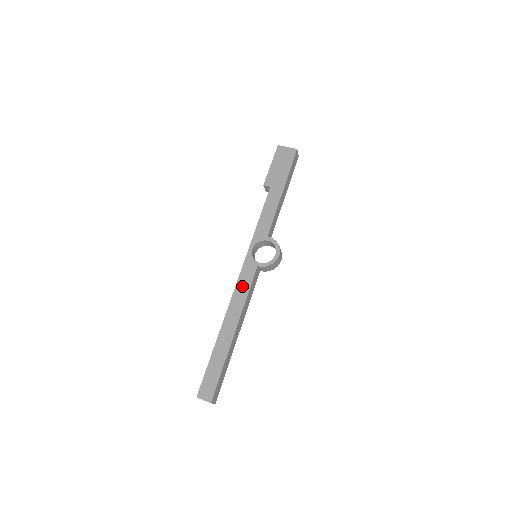
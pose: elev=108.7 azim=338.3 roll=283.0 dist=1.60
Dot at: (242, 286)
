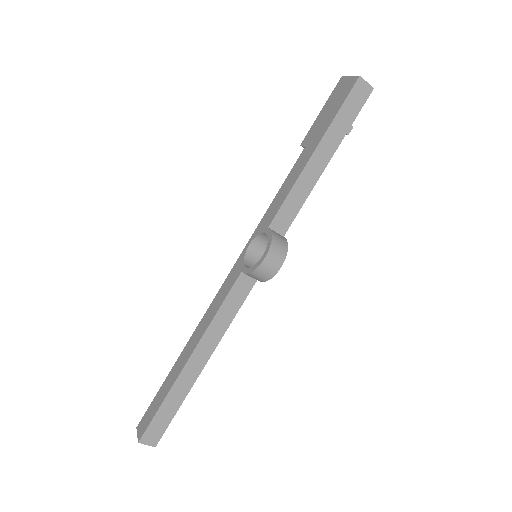
Dot at: (219, 297)
